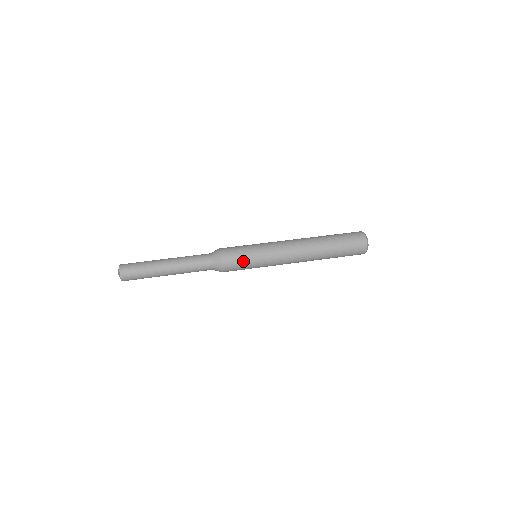
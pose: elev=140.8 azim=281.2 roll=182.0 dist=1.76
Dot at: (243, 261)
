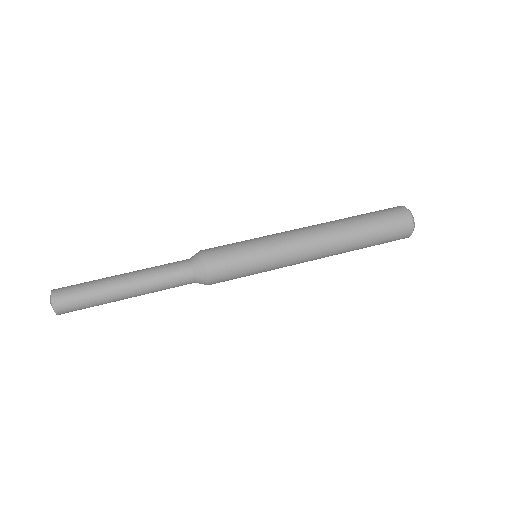
Dot at: (239, 270)
